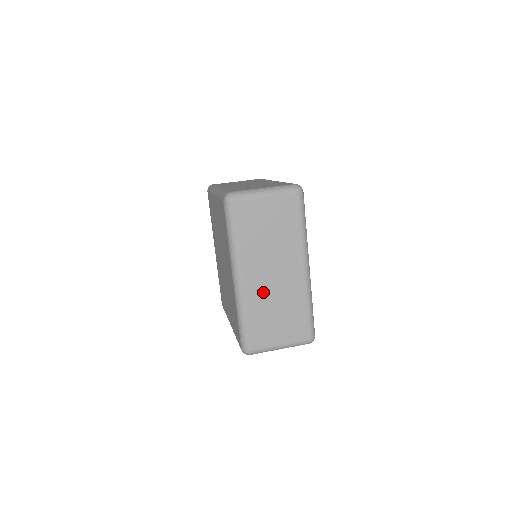
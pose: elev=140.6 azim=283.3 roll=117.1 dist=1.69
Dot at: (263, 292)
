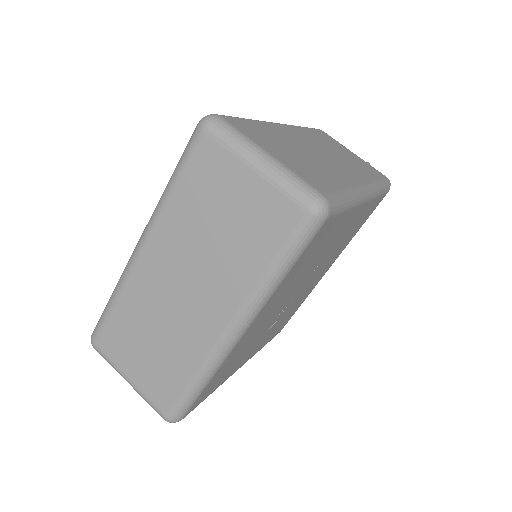
Dot at: (154, 296)
